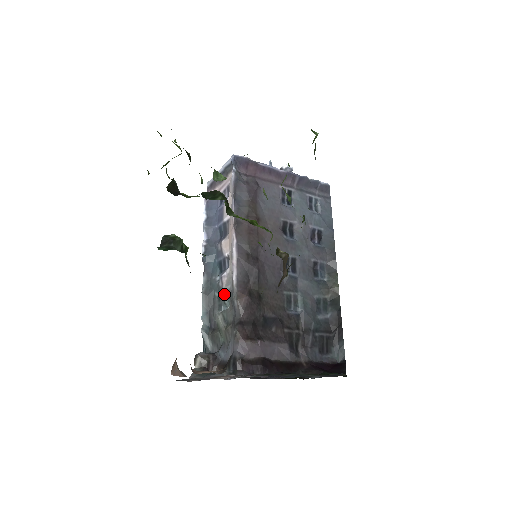
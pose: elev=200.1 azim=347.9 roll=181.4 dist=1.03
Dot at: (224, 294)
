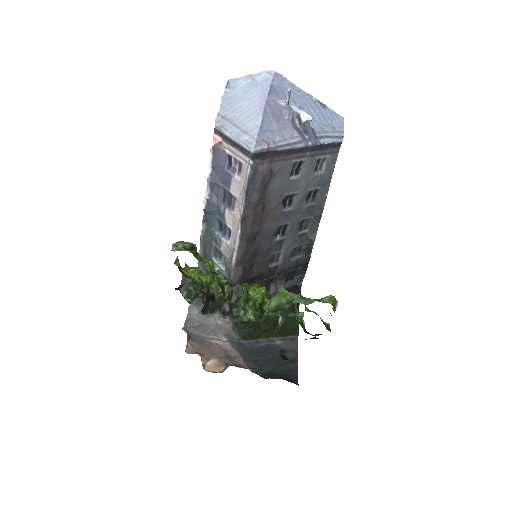
Dot at: (221, 254)
